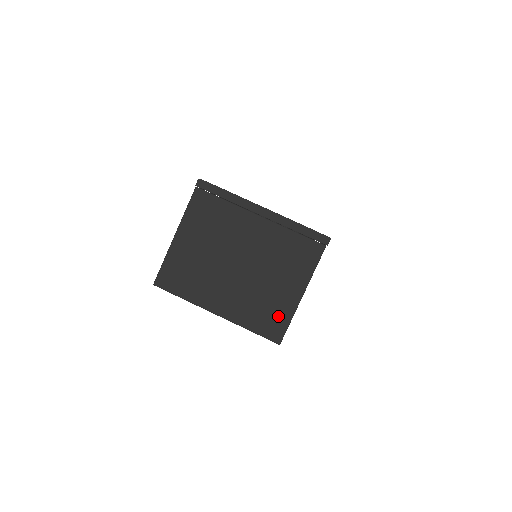
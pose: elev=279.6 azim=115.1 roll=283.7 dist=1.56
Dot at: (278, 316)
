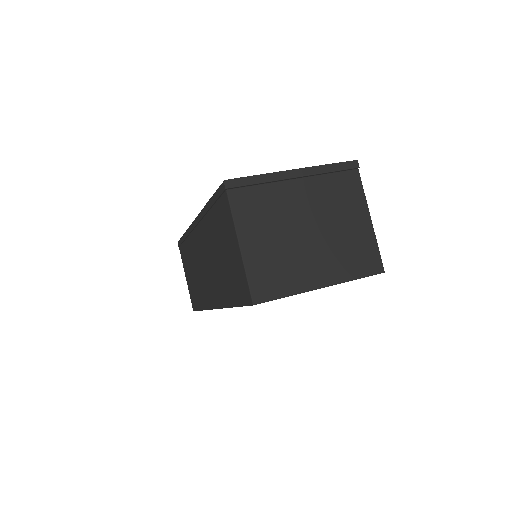
Dot at: (367, 250)
